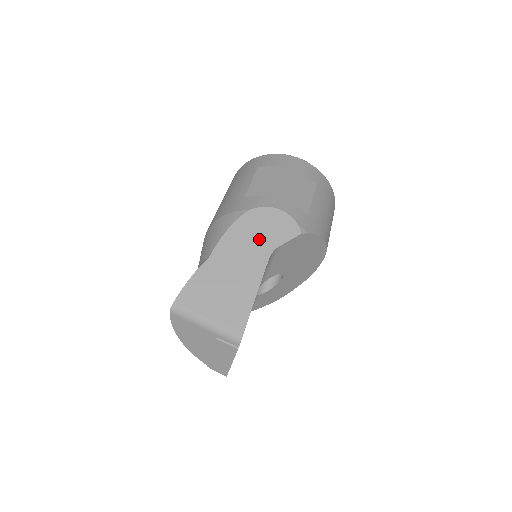
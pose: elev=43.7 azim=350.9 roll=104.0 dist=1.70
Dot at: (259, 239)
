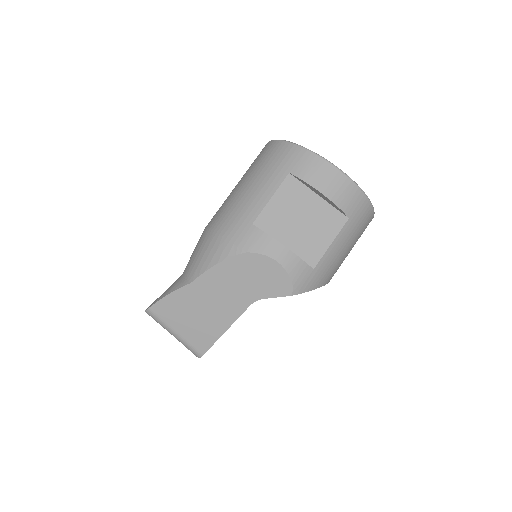
Dot at: (246, 285)
